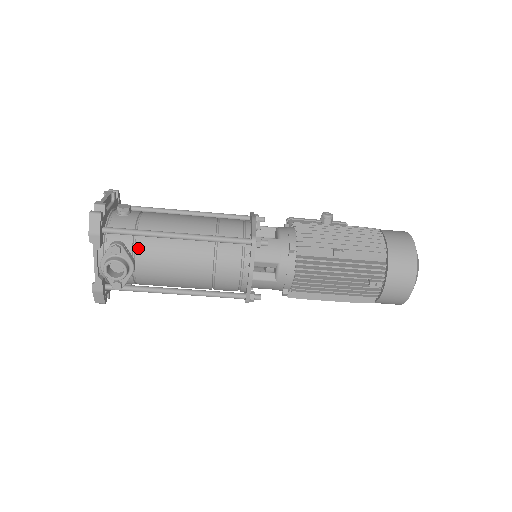
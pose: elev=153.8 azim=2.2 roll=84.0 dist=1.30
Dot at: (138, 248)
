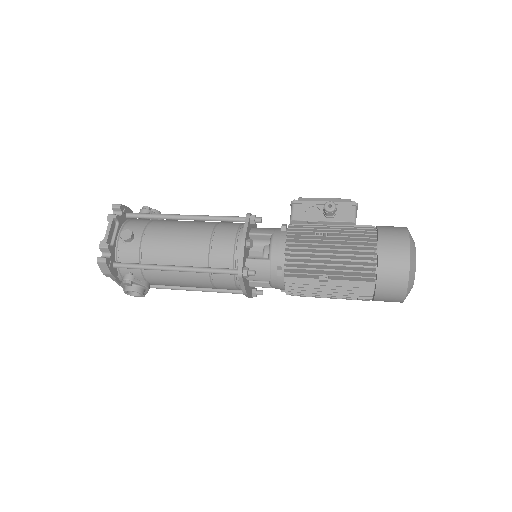
Dot at: (146, 274)
